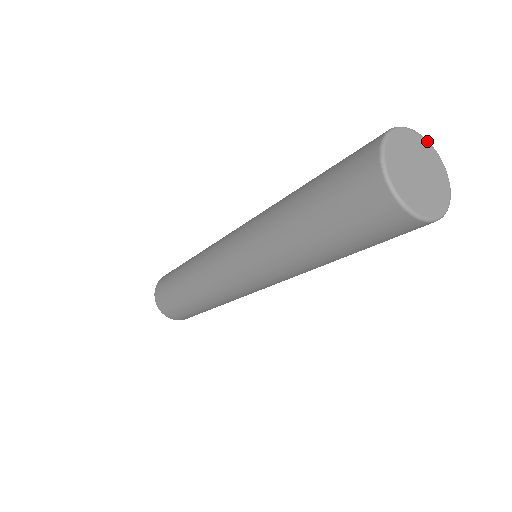
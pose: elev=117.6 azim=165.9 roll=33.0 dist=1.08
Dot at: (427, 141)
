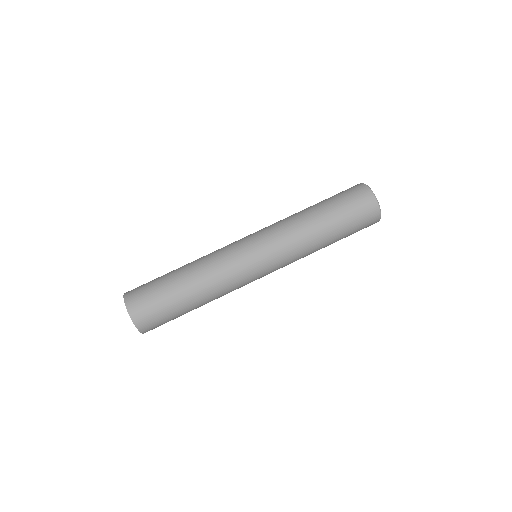
Dot at: occluded
